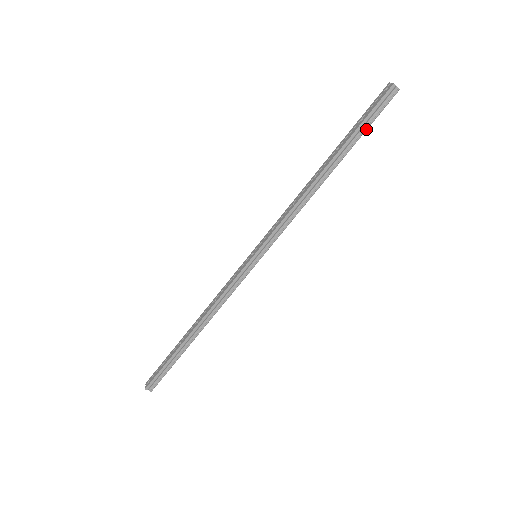
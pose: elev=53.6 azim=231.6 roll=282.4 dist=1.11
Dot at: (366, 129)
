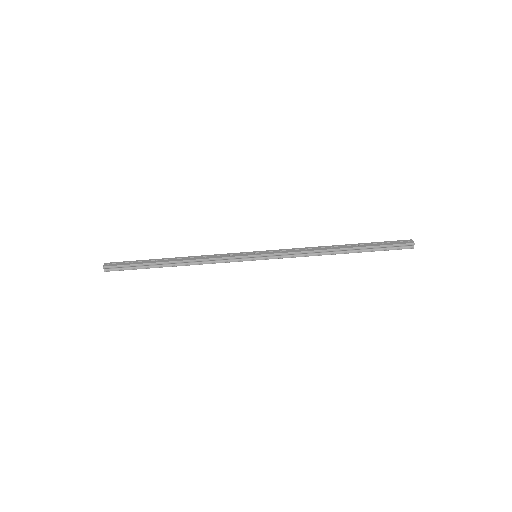
Dot at: (380, 250)
